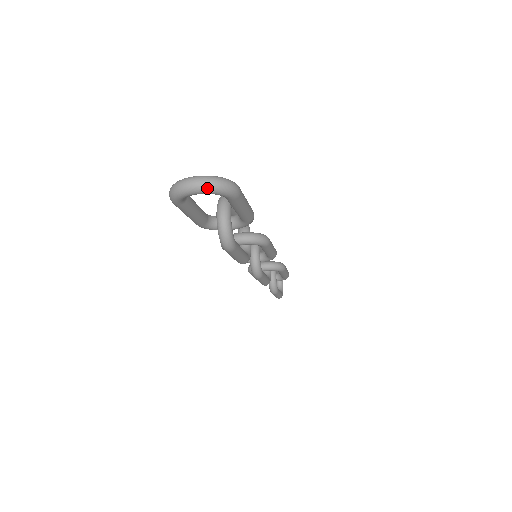
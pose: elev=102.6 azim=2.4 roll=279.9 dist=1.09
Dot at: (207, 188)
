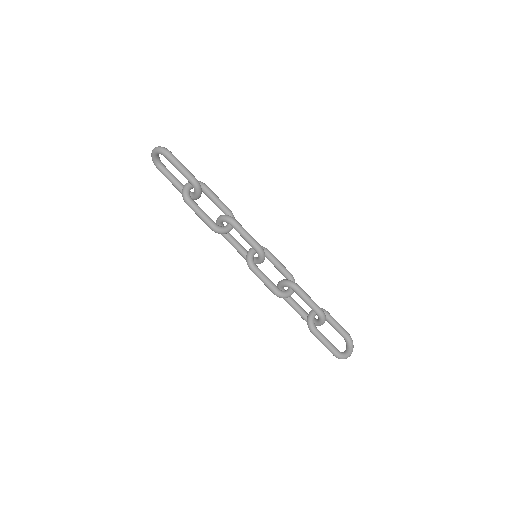
Dot at: (154, 150)
